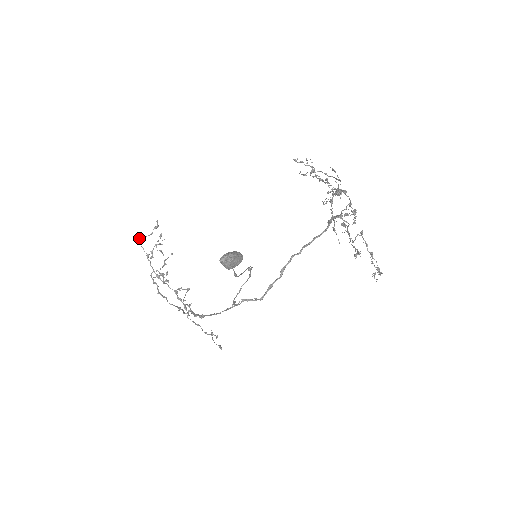
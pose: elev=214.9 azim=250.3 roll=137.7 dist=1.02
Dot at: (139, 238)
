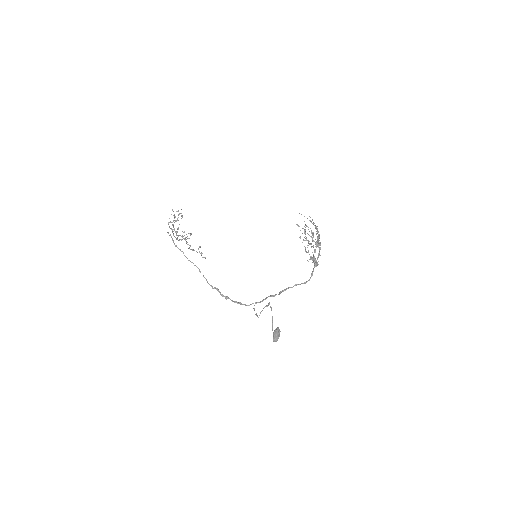
Dot at: (168, 223)
